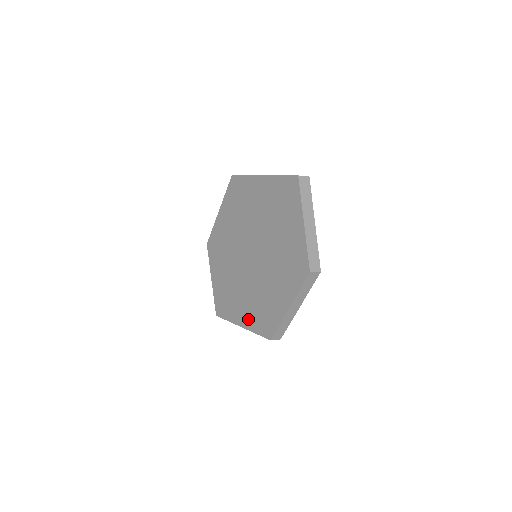
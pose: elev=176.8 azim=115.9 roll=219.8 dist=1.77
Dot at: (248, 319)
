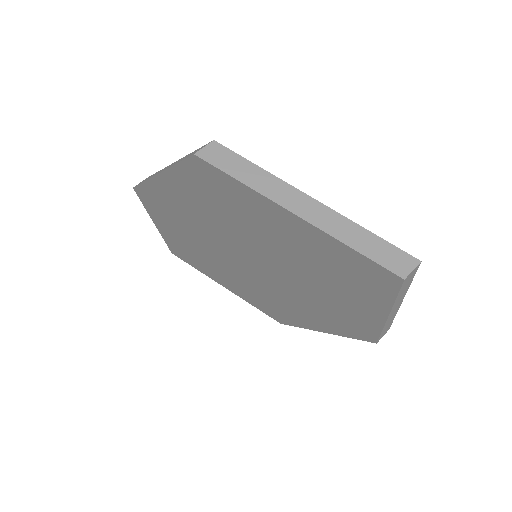
Dot at: (239, 292)
